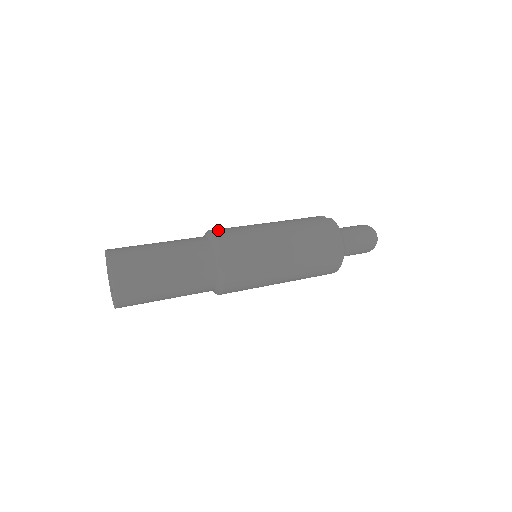
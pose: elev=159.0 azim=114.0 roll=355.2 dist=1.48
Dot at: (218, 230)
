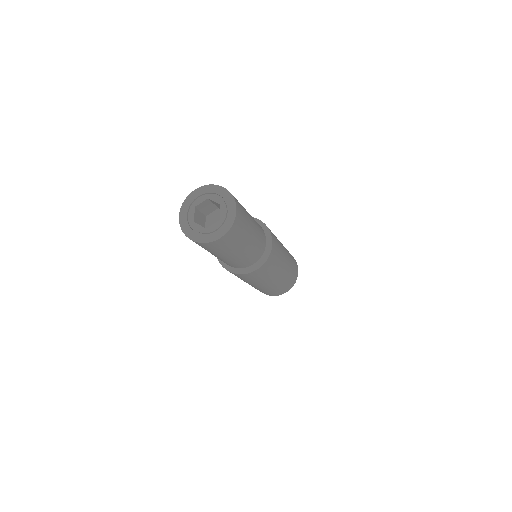
Dot at: occluded
